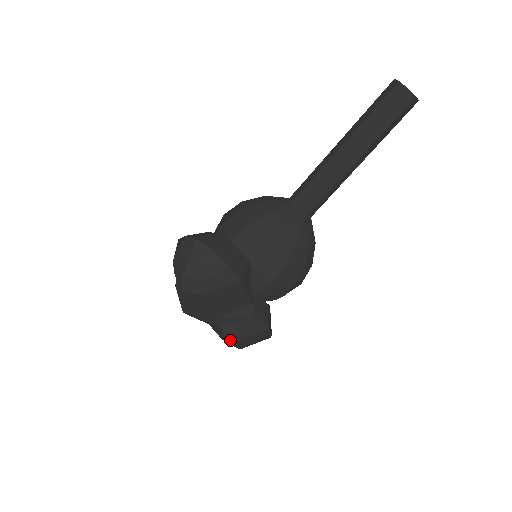
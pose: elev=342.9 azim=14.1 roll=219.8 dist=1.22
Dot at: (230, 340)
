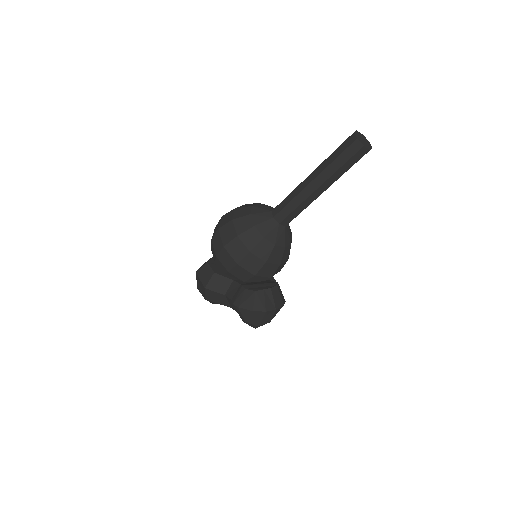
Dot at: occluded
